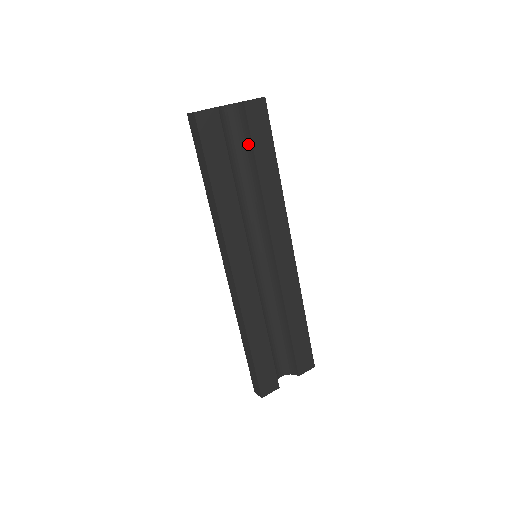
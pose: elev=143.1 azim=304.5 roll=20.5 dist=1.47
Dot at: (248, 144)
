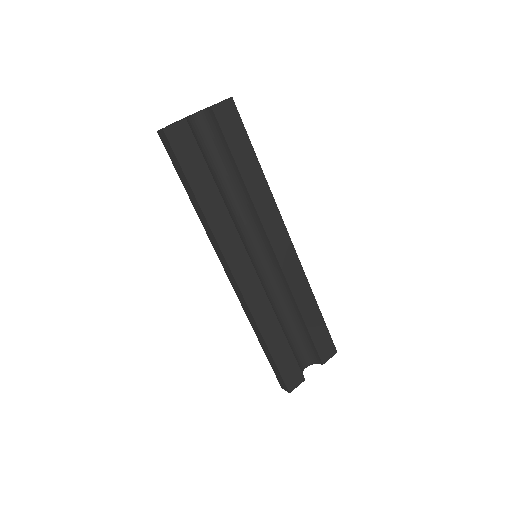
Dot at: (225, 148)
